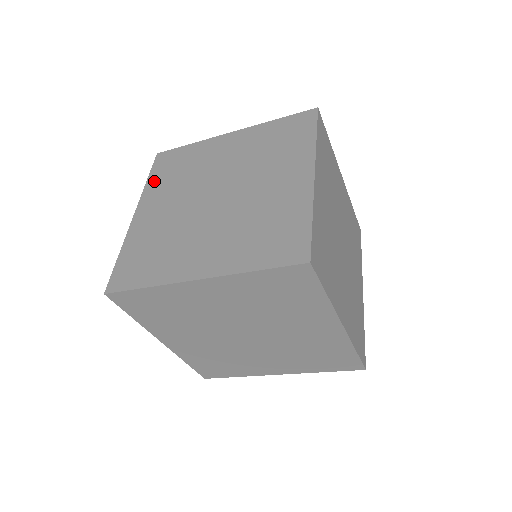
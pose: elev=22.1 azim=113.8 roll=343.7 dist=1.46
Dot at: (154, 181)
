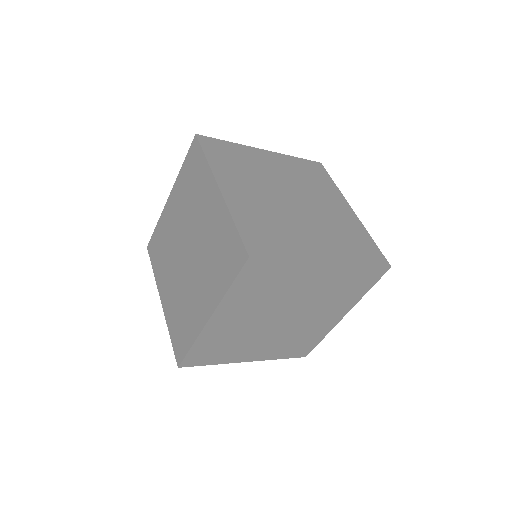
Dot at: (217, 162)
